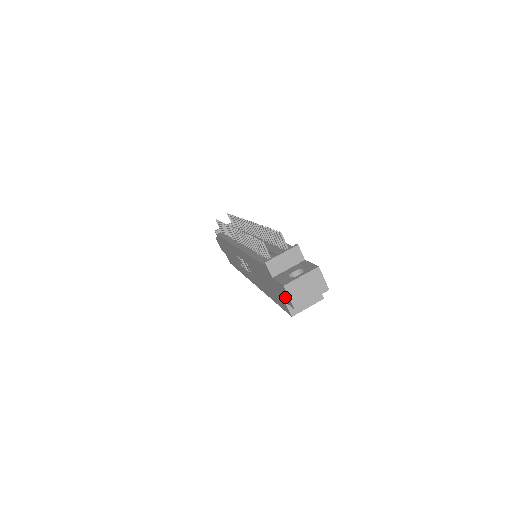
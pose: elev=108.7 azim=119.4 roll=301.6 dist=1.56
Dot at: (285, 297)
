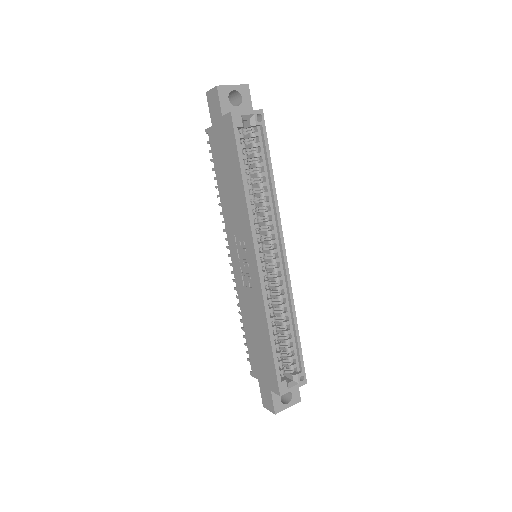
Dot at: (215, 104)
